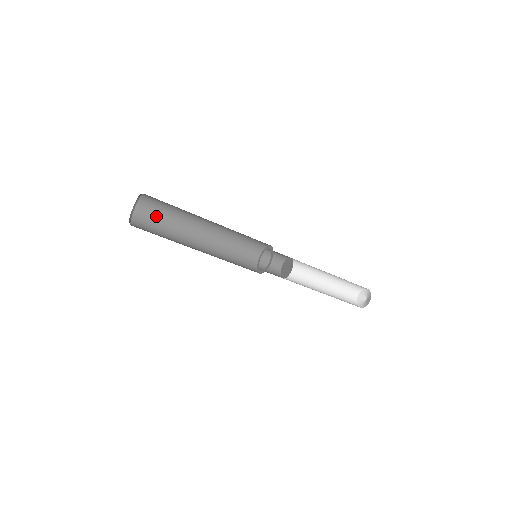
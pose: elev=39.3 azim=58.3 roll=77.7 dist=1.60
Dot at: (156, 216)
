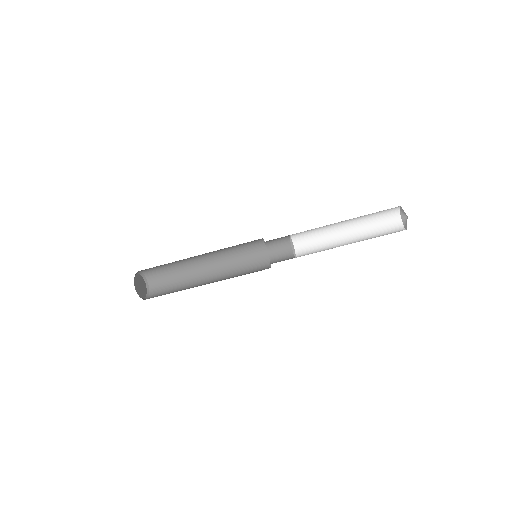
Dot at: (164, 274)
